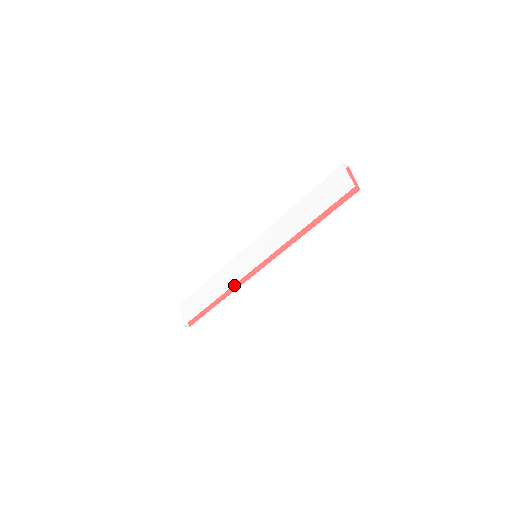
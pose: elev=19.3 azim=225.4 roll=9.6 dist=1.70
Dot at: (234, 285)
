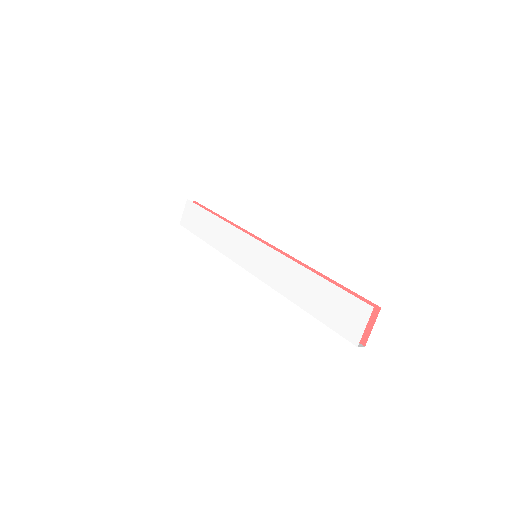
Dot at: occluded
